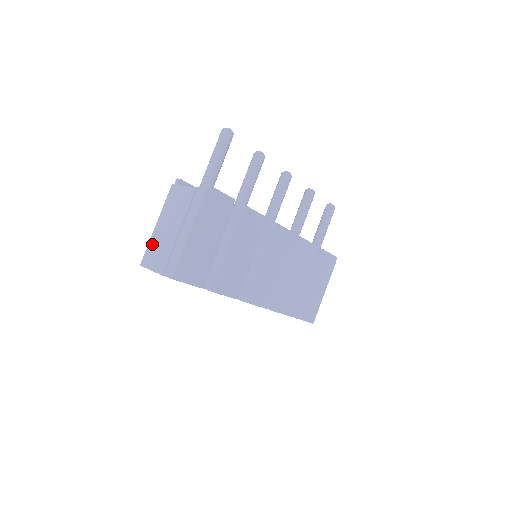
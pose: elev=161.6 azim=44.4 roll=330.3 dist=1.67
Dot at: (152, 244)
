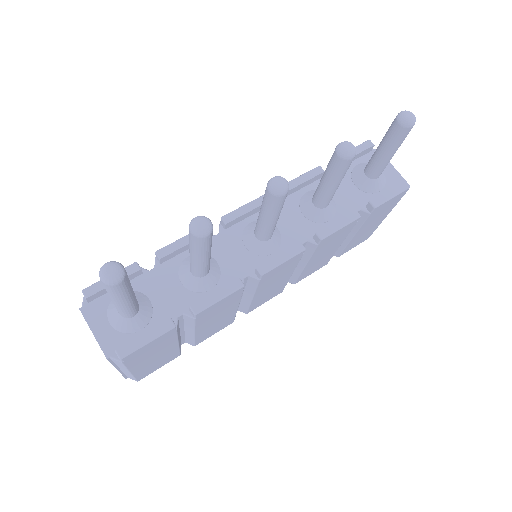
Dot at: occluded
